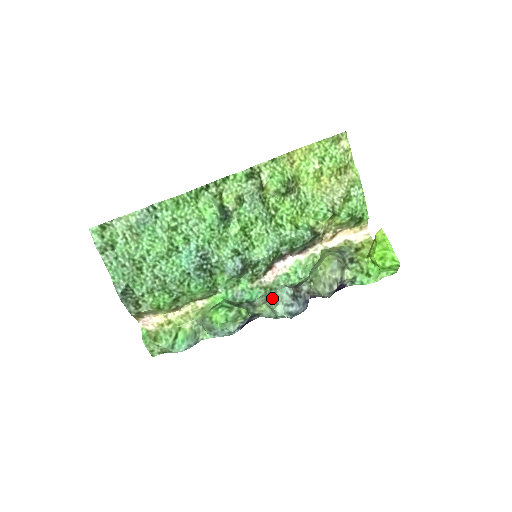
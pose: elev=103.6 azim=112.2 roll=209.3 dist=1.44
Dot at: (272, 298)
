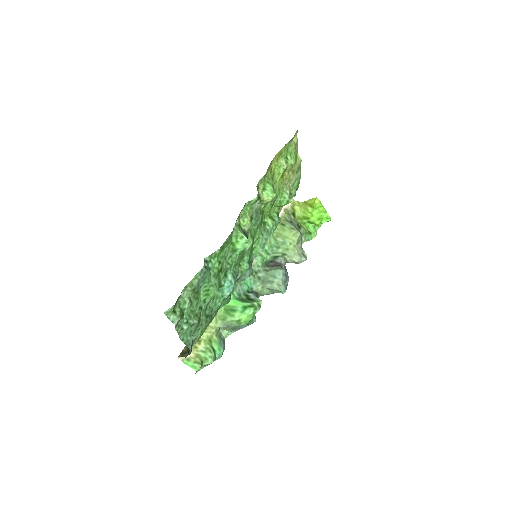
Dot at: (274, 282)
